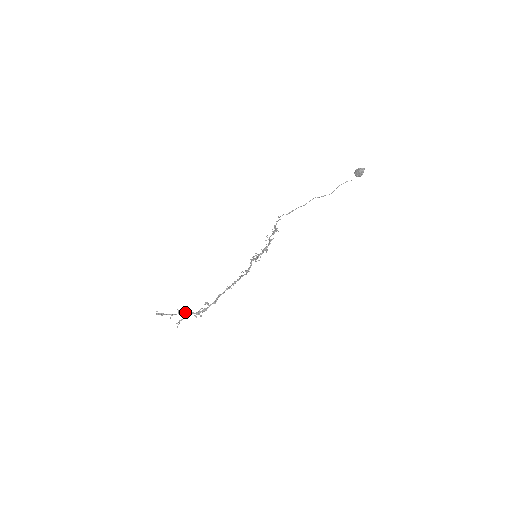
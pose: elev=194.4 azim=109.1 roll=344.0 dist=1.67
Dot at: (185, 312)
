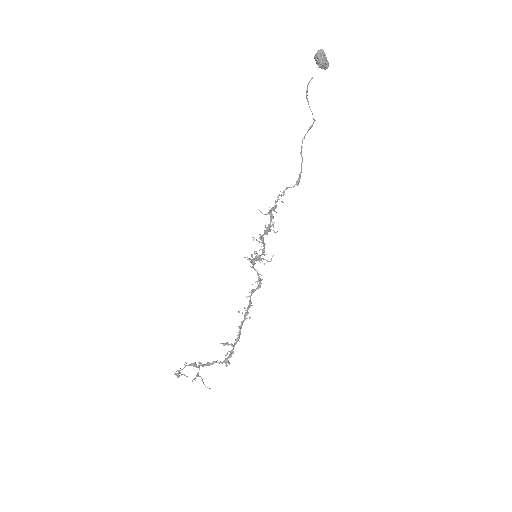
Dot at: occluded
